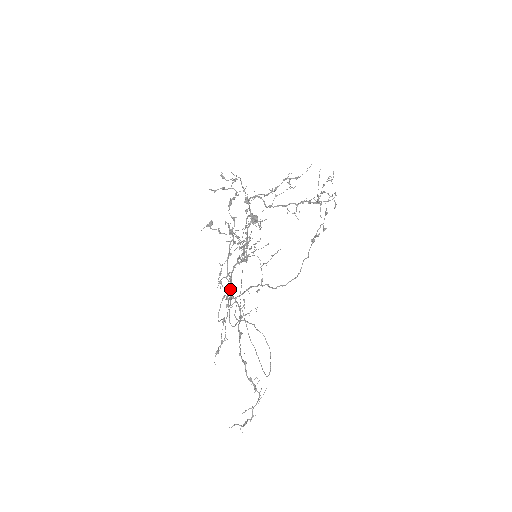
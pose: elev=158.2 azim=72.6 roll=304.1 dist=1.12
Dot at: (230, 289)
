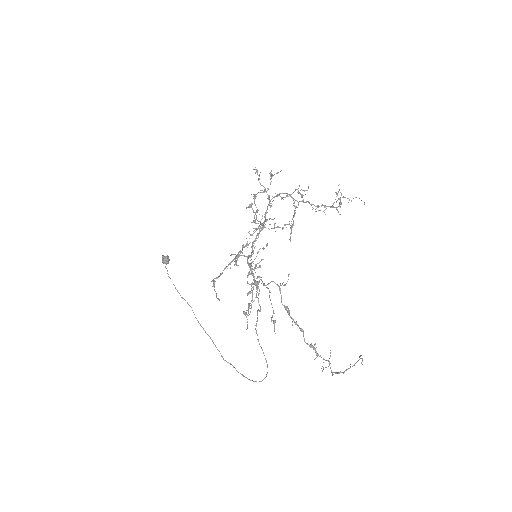
Dot at: (253, 275)
